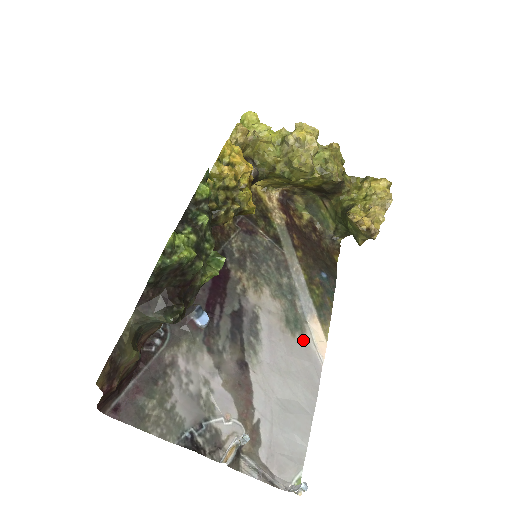
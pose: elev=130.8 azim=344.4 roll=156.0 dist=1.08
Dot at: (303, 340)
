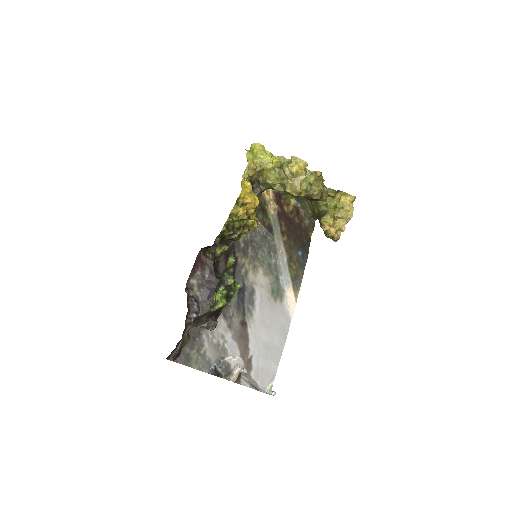
Dot at: (281, 303)
